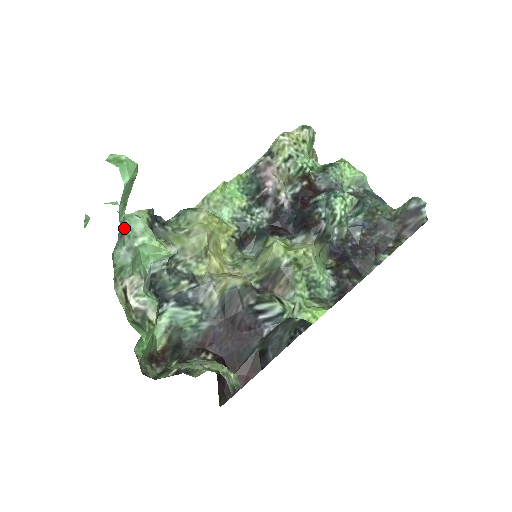
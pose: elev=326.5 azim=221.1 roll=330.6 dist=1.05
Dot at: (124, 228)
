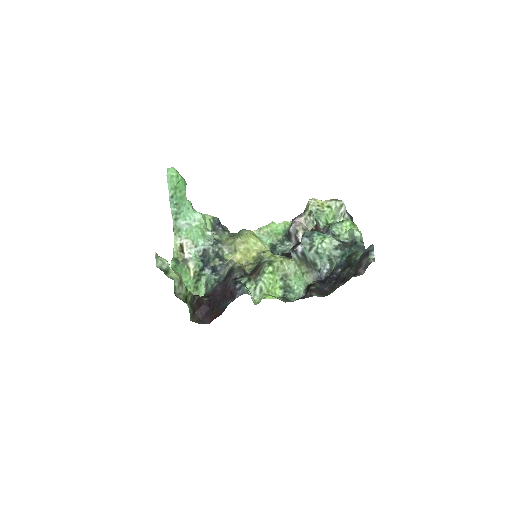
Dot at: (188, 213)
